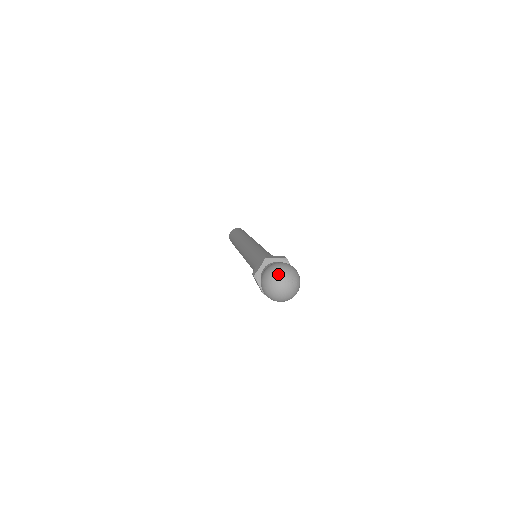
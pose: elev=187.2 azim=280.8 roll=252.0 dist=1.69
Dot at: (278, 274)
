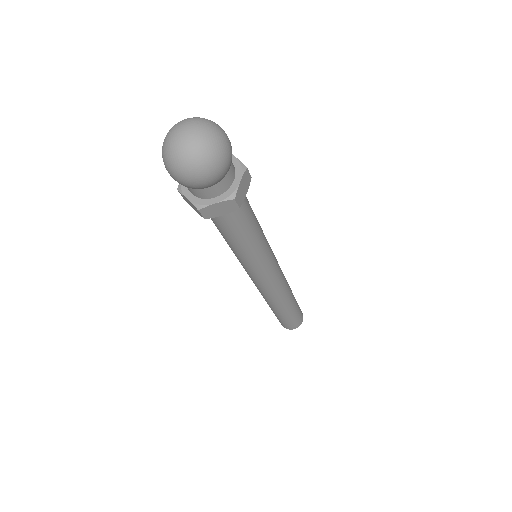
Dot at: (174, 125)
